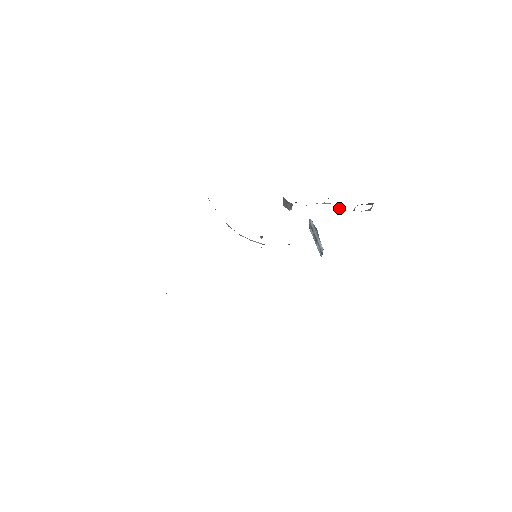
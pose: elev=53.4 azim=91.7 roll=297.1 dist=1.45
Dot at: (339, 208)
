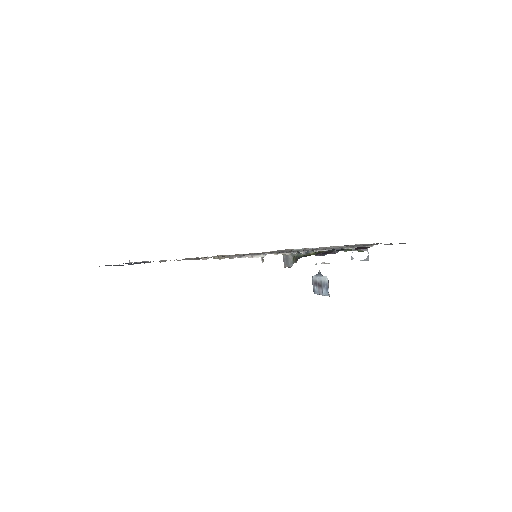
Dot at: (336, 252)
